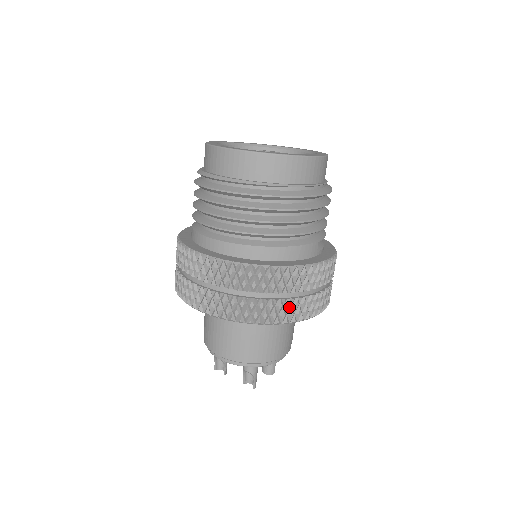
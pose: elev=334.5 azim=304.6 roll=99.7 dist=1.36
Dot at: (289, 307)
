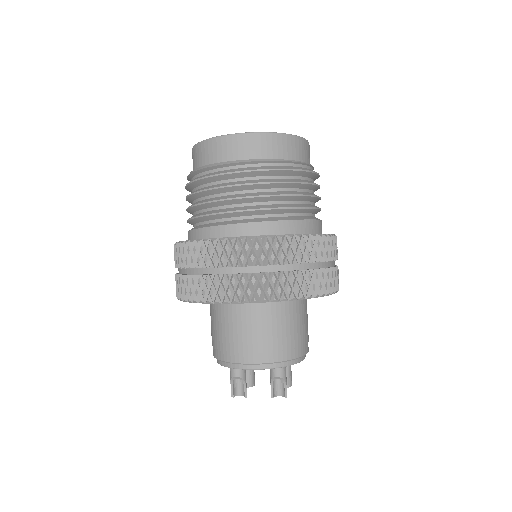
Dot at: (323, 277)
